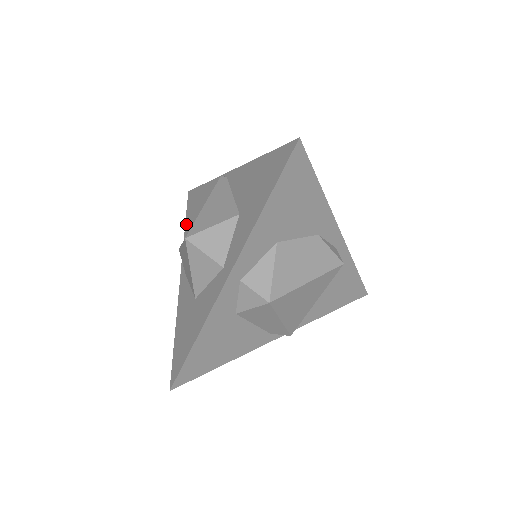
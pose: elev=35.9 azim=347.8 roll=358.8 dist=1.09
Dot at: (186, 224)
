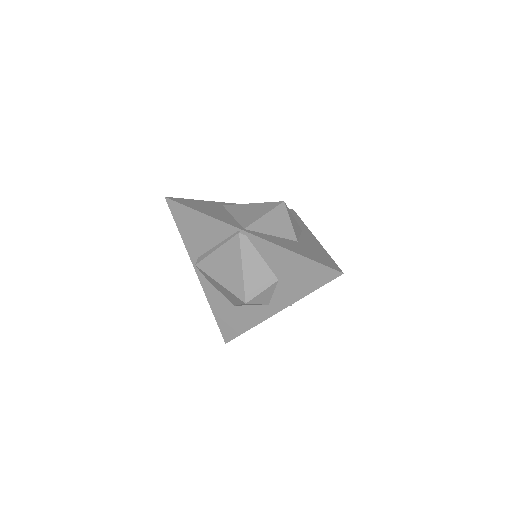
Dot at: (182, 234)
